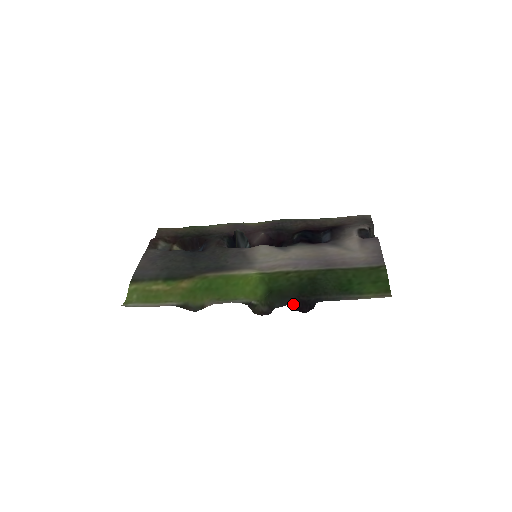
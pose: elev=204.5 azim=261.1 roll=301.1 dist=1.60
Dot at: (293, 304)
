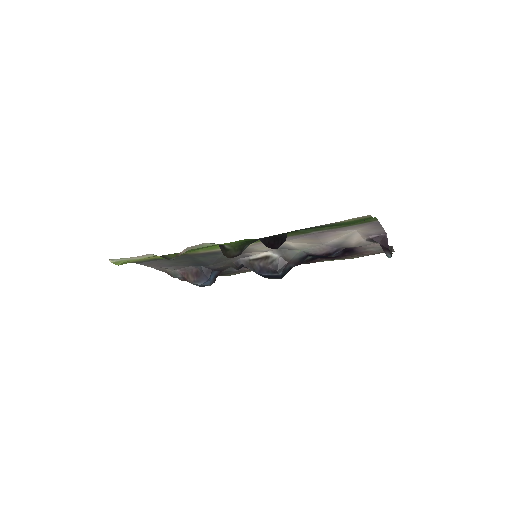
Dot at: (265, 241)
